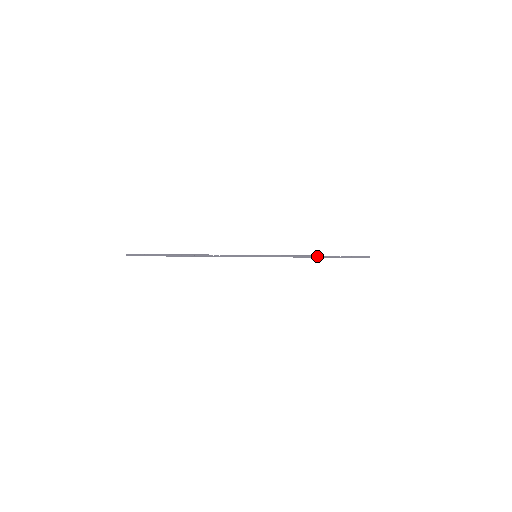
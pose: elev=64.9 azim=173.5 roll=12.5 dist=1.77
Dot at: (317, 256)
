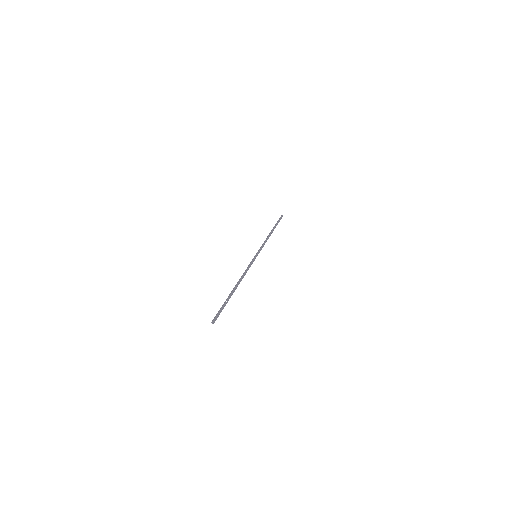
Dot at: (271, 232)
